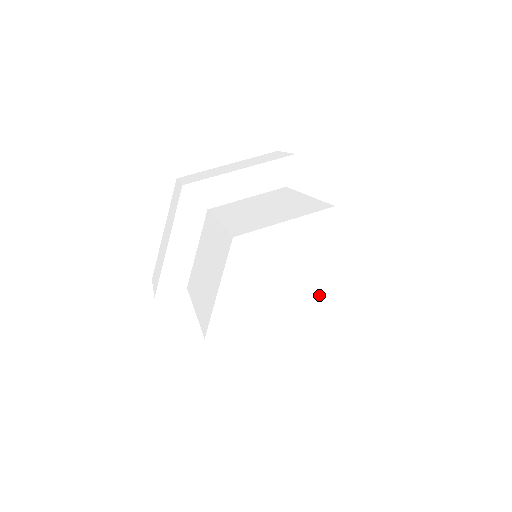
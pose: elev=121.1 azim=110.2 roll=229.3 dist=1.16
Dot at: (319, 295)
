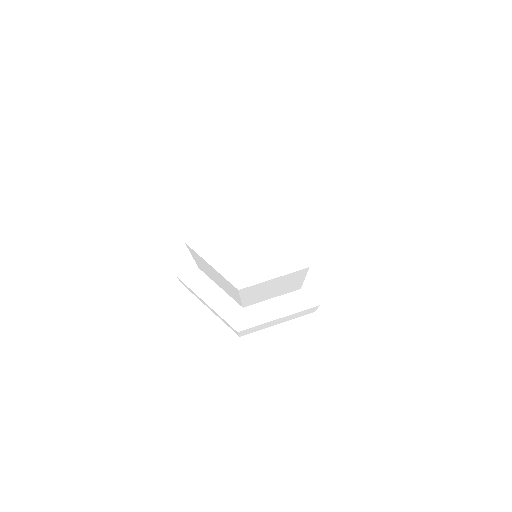
Dot at: (265, 214)
